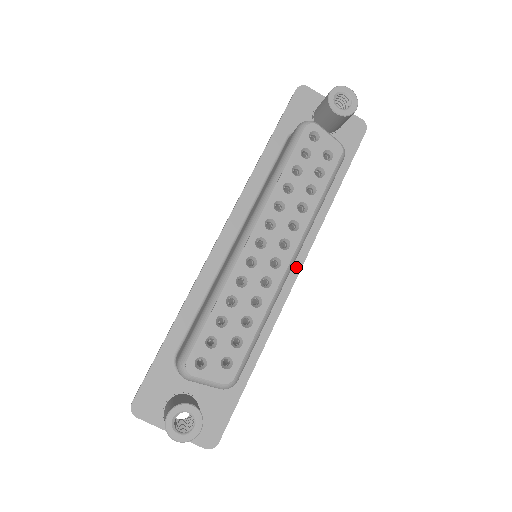
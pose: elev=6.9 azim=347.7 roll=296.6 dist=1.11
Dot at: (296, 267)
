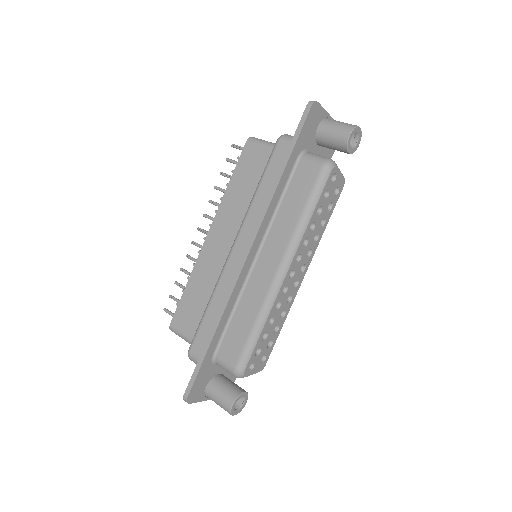
Dot at: occluded
